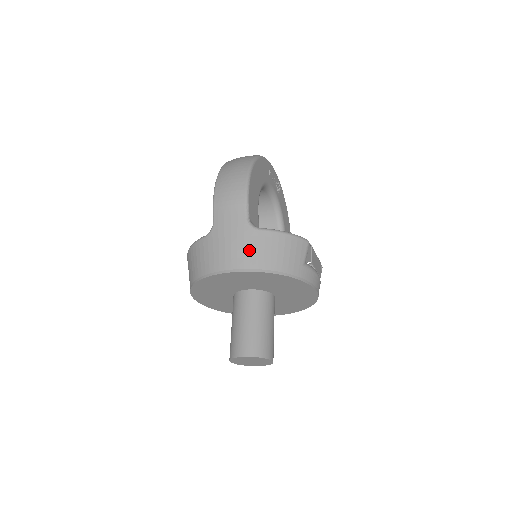
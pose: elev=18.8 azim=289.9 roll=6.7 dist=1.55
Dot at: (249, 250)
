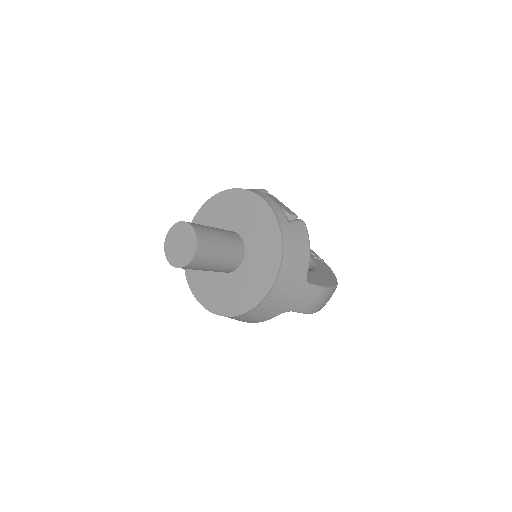
Dot at: occluded
